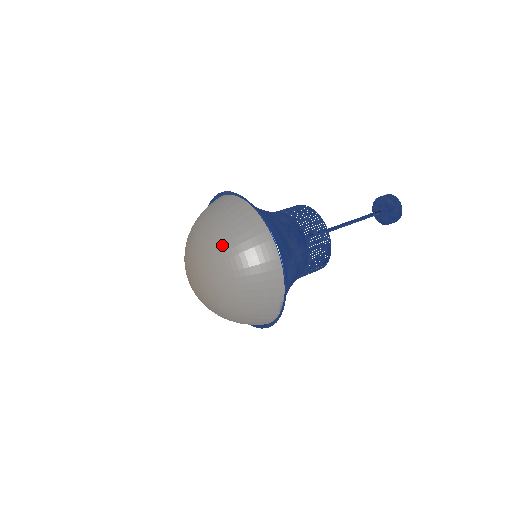
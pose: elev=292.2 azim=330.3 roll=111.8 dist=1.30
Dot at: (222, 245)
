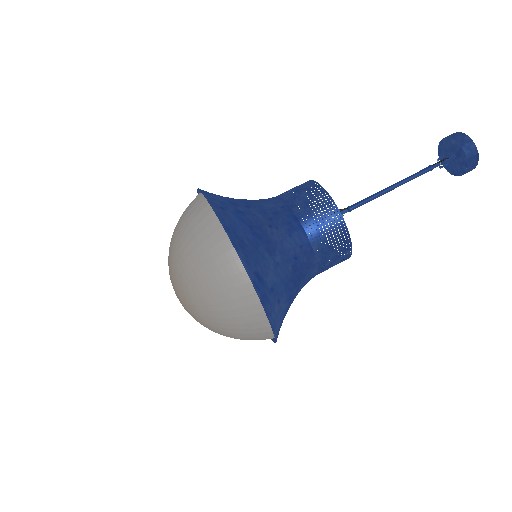
Dot at: (181, 254)
